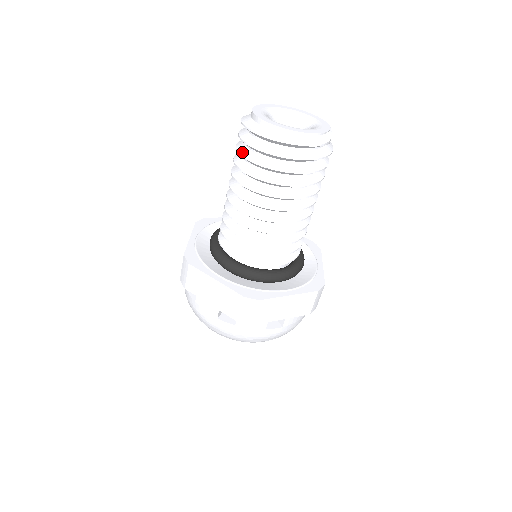
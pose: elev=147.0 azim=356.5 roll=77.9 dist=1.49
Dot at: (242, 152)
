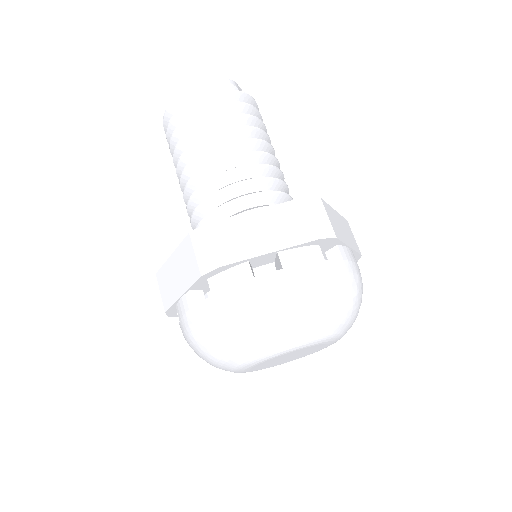
Dot at: (171, 149)
